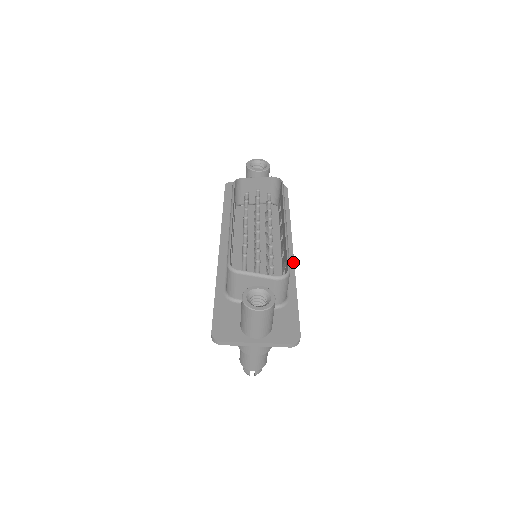
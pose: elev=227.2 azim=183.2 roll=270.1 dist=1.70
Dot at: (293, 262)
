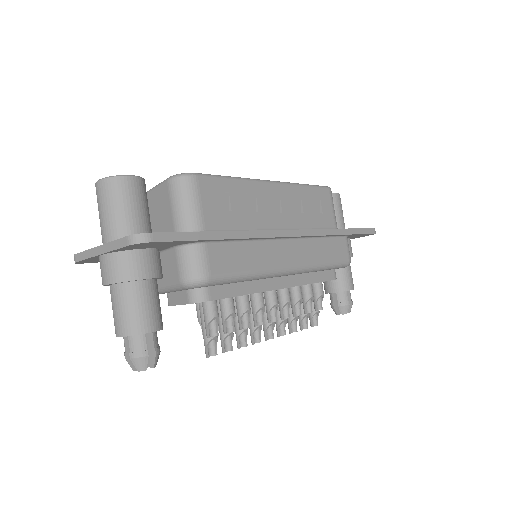
Dot at: (272, 230)
